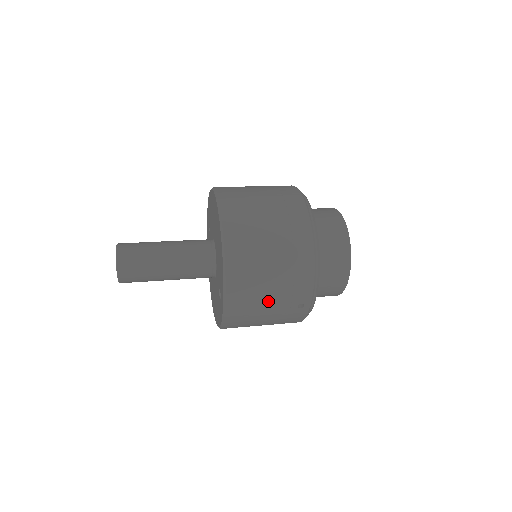
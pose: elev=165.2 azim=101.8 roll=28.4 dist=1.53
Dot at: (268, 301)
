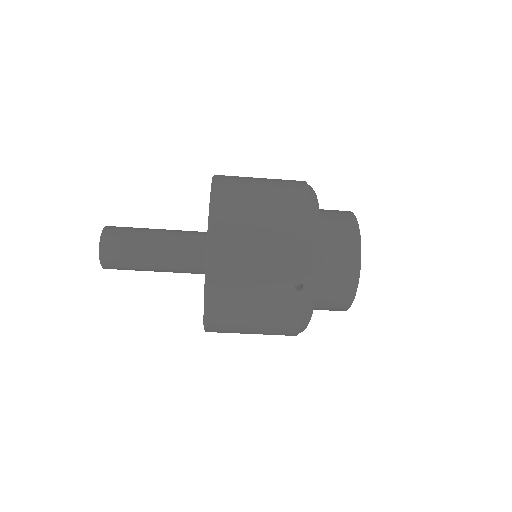
Dot at: (258, 273)
